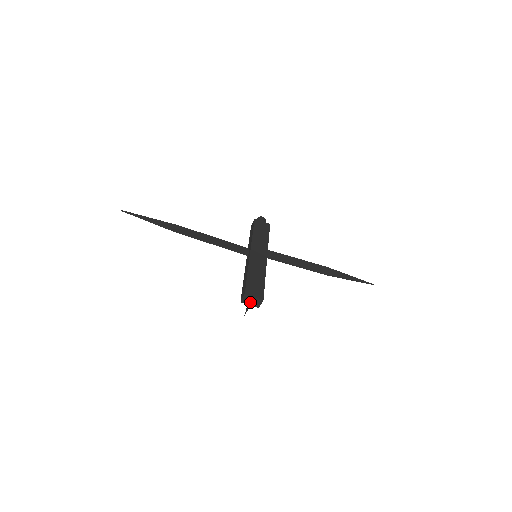
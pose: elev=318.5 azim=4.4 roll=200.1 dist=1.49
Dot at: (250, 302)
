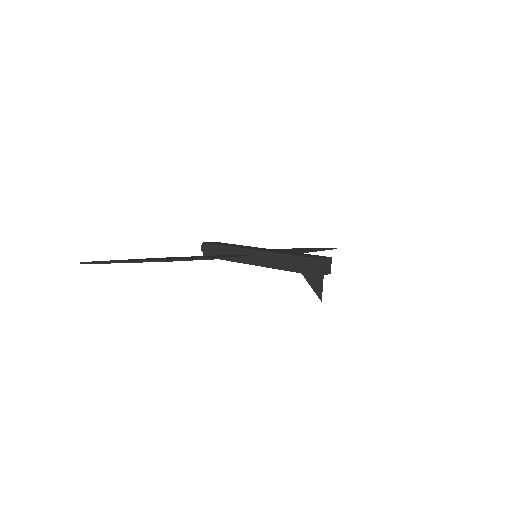
Dot at: (323, 269)
